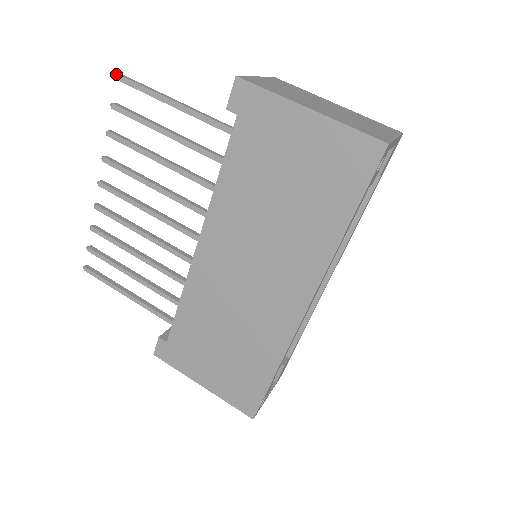
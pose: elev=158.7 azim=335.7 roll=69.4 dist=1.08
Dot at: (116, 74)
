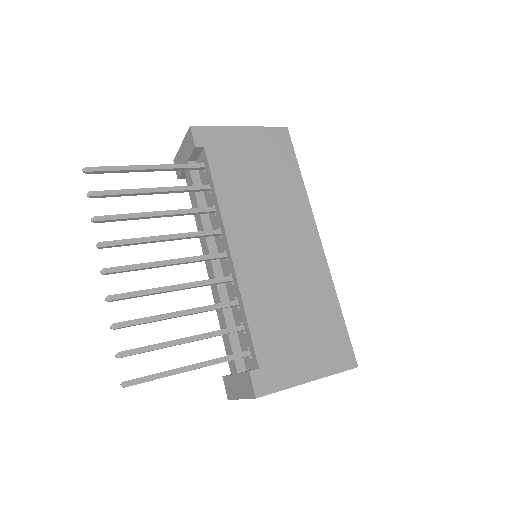
Dot at: (84, 168)
